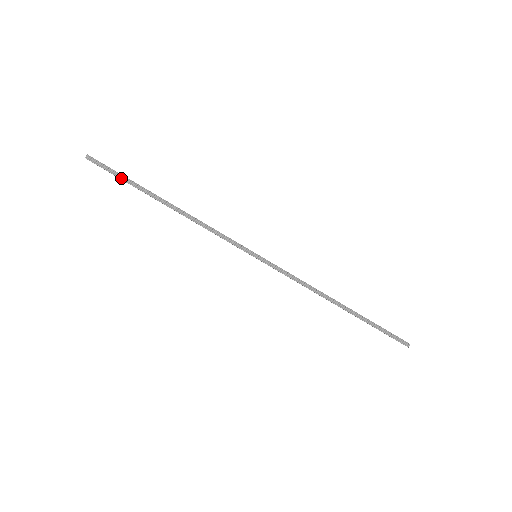
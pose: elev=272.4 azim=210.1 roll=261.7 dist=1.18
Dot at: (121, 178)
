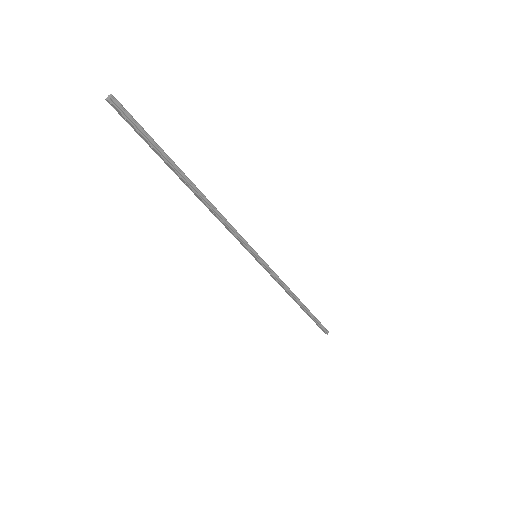
Dot at: (151, 143)
